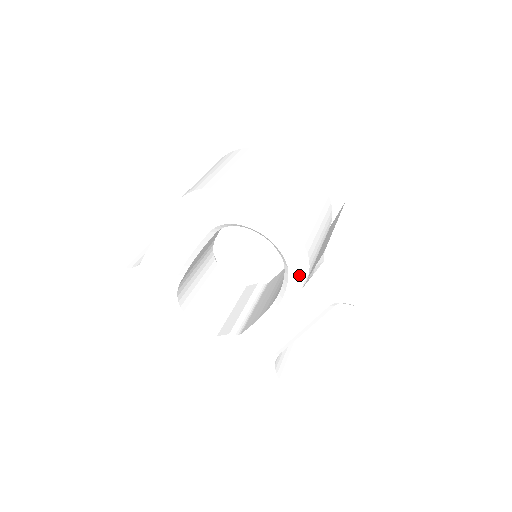
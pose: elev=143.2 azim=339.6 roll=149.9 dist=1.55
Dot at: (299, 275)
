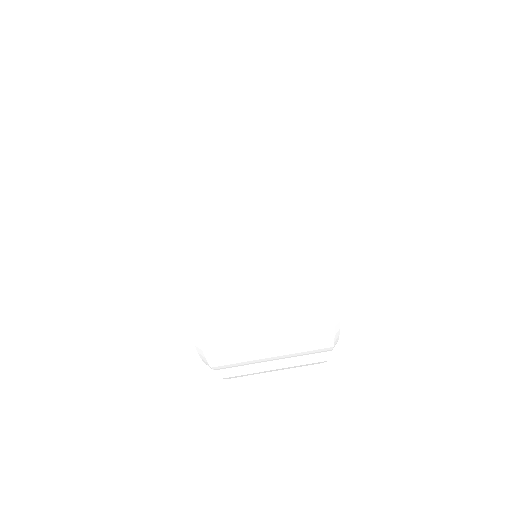
Dot at: occluded
